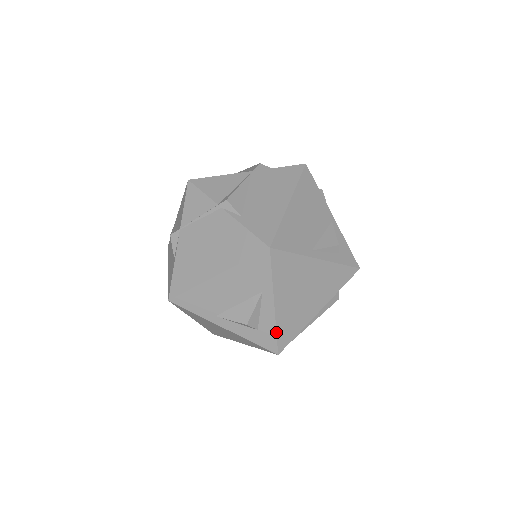
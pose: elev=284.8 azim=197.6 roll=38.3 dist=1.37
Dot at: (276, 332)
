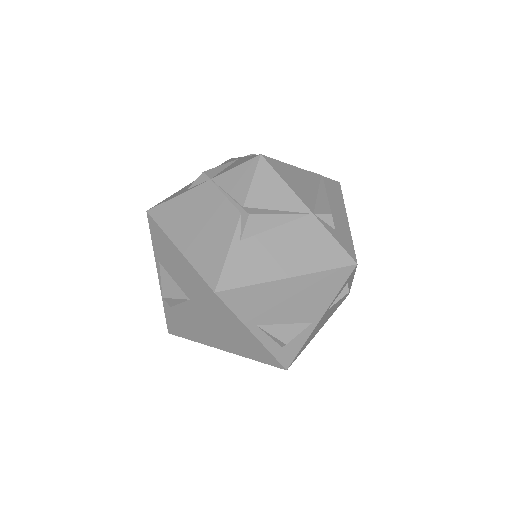
Dot at: (177, 325)
